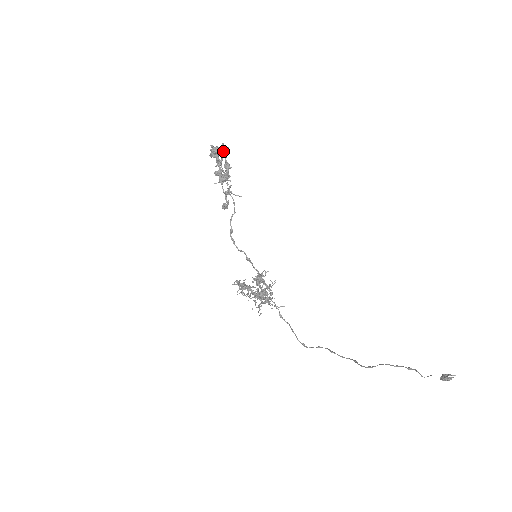
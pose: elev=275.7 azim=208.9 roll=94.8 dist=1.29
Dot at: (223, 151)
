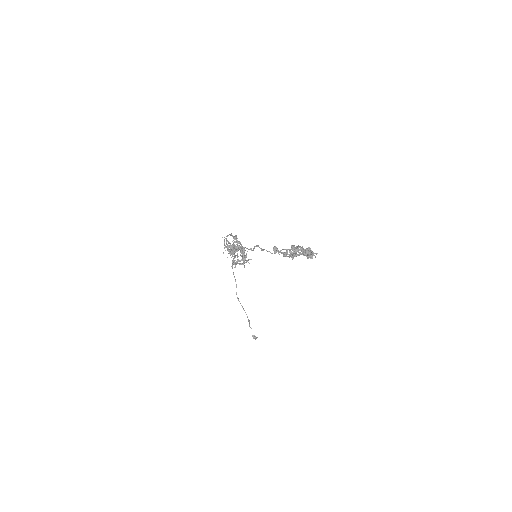
Dot at: (312, 255)
